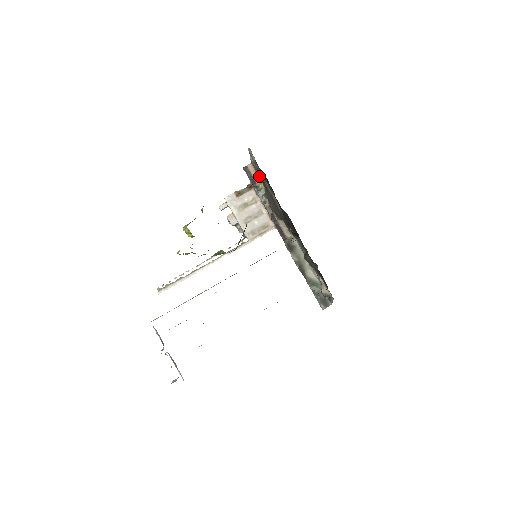
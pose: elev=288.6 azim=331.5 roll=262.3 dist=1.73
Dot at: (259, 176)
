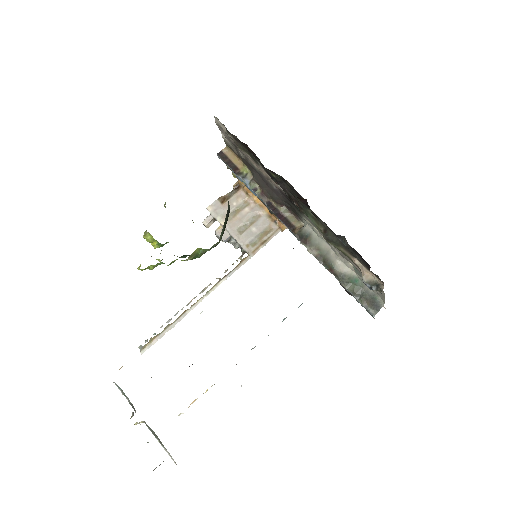
Dot at: (240, 159)
